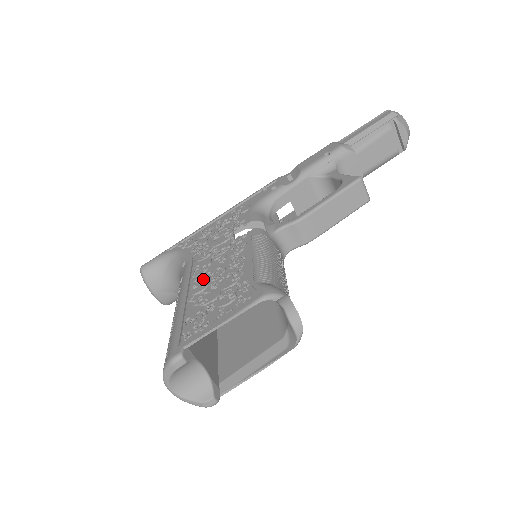
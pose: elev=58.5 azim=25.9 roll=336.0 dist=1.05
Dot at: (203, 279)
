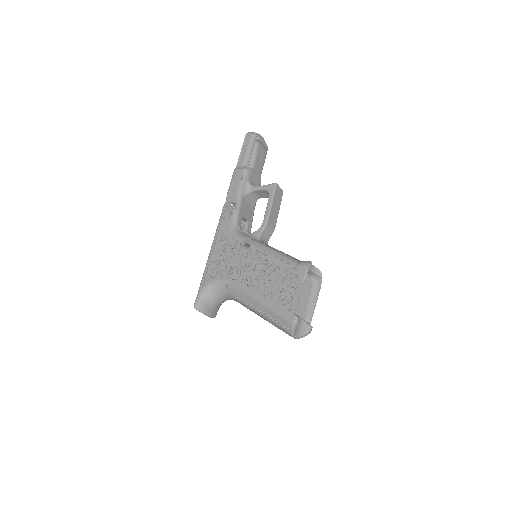
Dot at: (256, 284)
